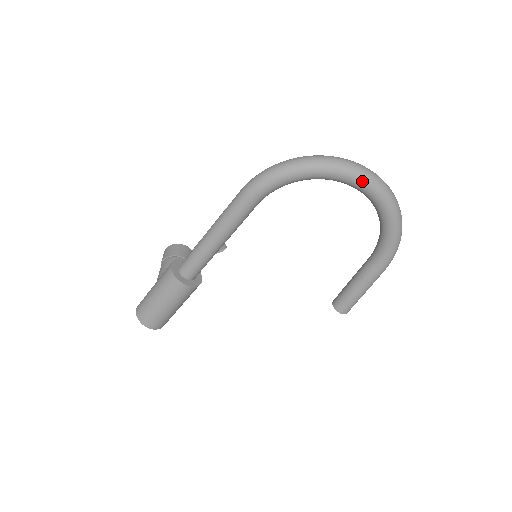
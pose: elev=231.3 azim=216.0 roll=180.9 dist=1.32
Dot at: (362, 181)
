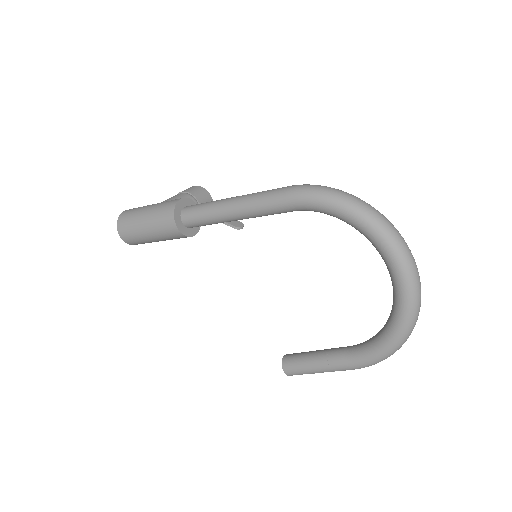
Dot at: (401, 272)
